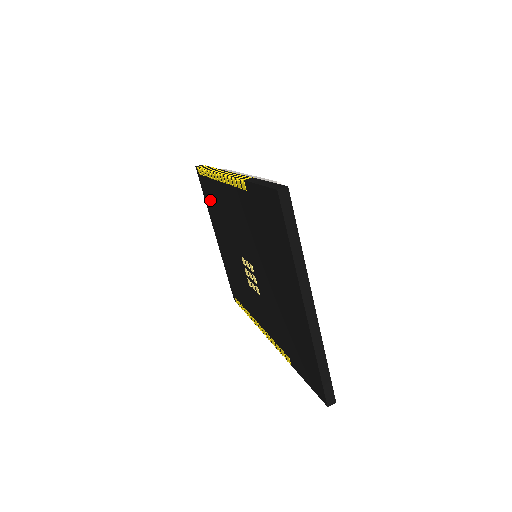
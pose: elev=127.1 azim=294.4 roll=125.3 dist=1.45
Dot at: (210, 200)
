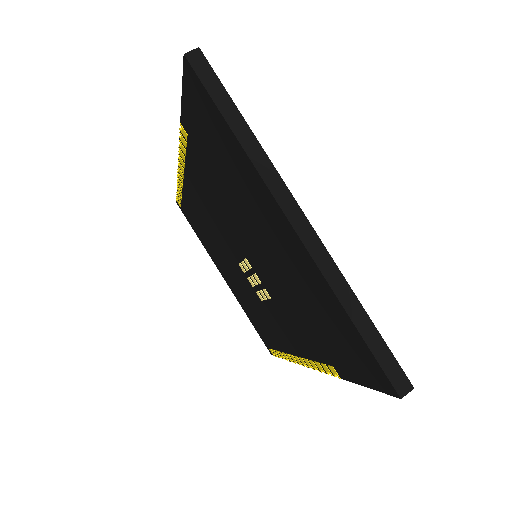
Dot at: (197, 228)
